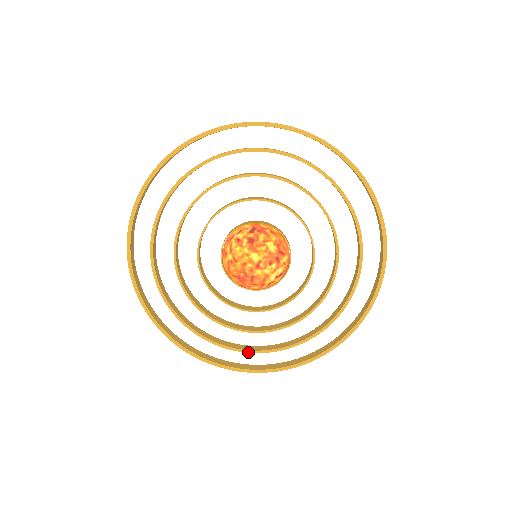
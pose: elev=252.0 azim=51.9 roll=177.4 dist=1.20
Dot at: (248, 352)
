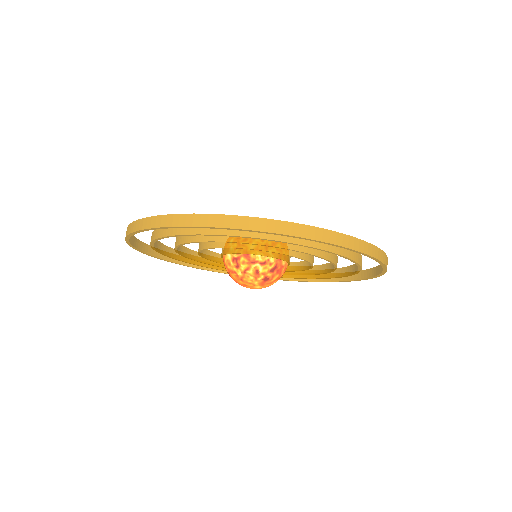
Dot at: (189, 263)
